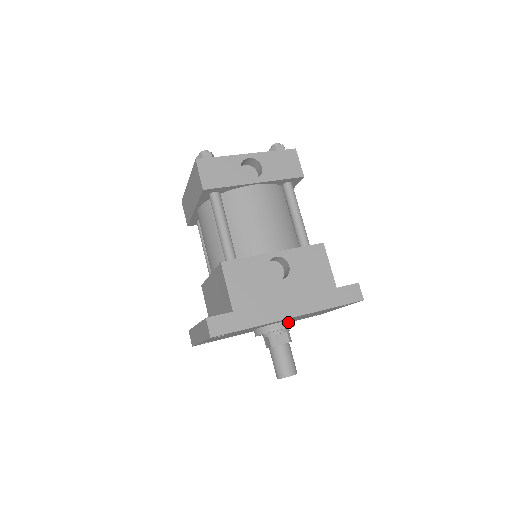
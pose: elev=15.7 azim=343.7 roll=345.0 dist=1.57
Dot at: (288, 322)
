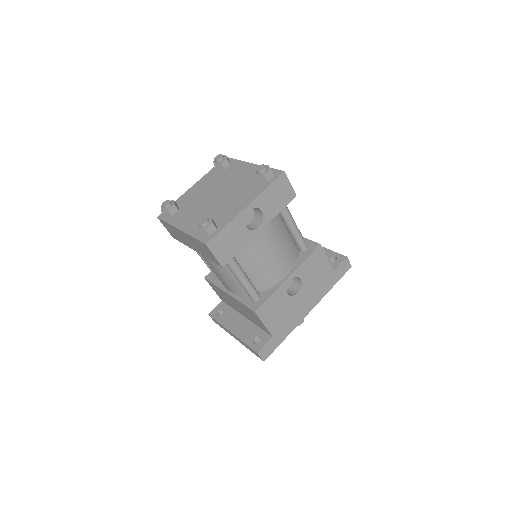
Dot at: occluded
